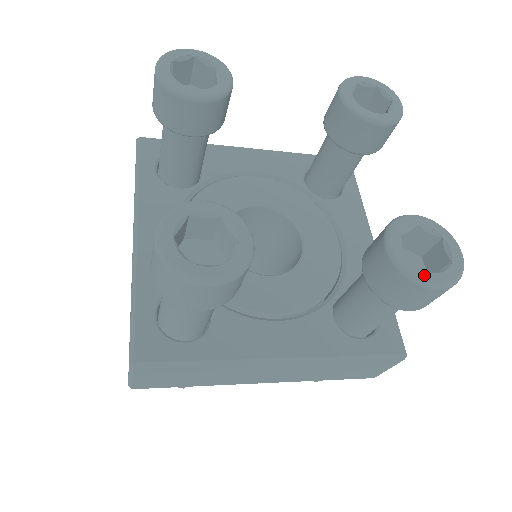
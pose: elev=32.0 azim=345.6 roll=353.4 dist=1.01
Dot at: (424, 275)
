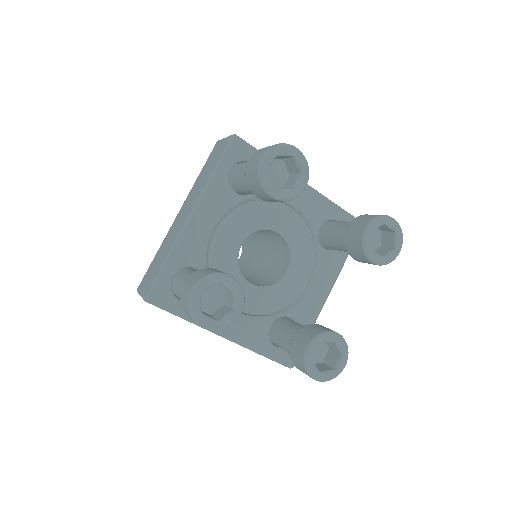
Dot at: (393, 256)
